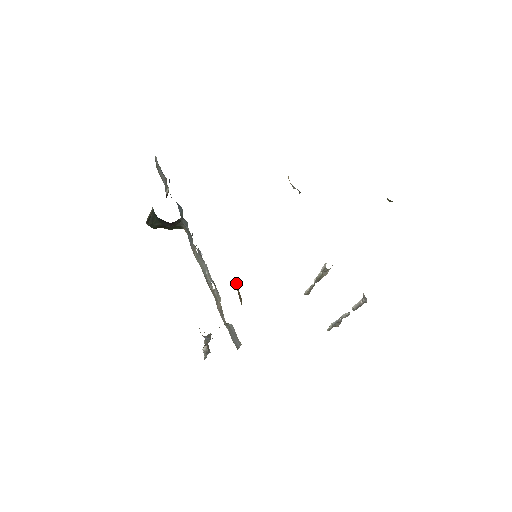
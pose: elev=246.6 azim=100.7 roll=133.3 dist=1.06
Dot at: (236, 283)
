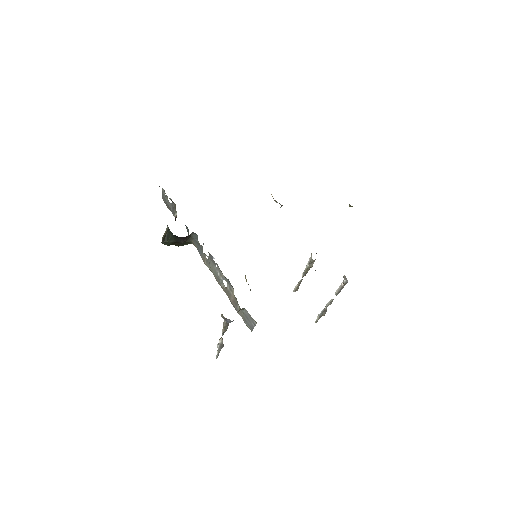
Dot at: (245, 276)
